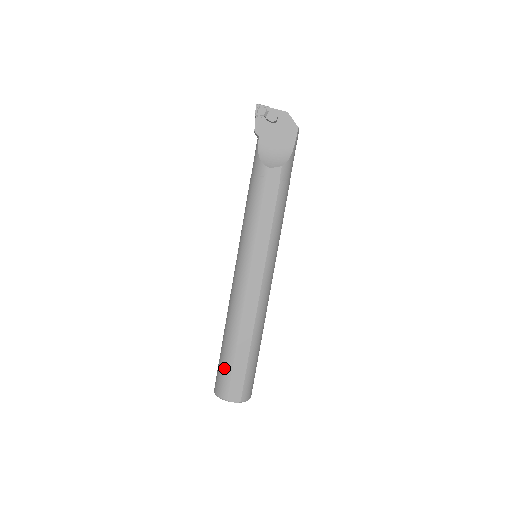
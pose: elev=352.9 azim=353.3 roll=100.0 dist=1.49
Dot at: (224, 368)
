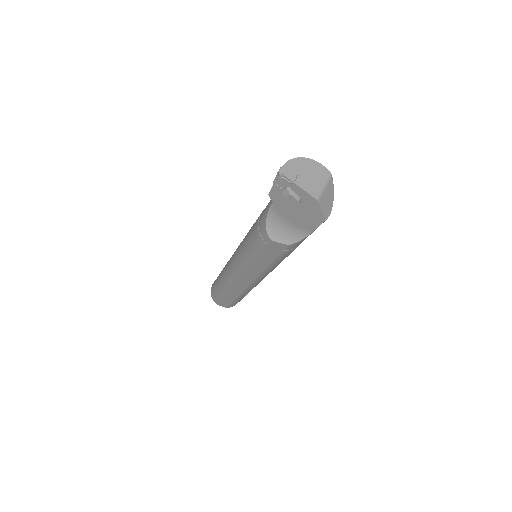
Dot at: (216, 292)
